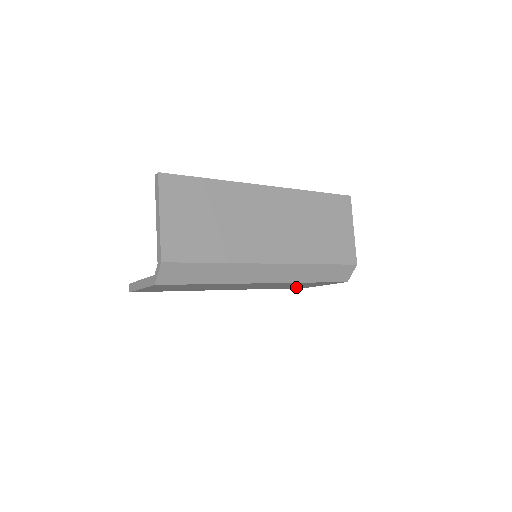
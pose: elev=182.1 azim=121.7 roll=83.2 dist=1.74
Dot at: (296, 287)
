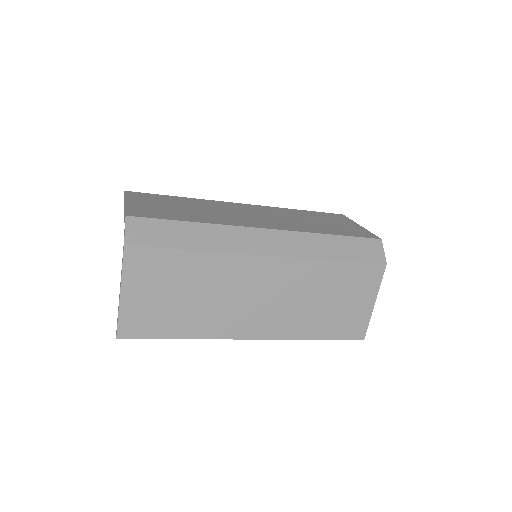
Dot at: (345, 327)
